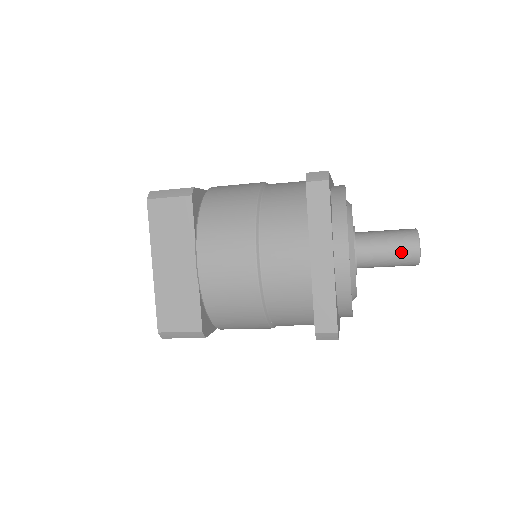
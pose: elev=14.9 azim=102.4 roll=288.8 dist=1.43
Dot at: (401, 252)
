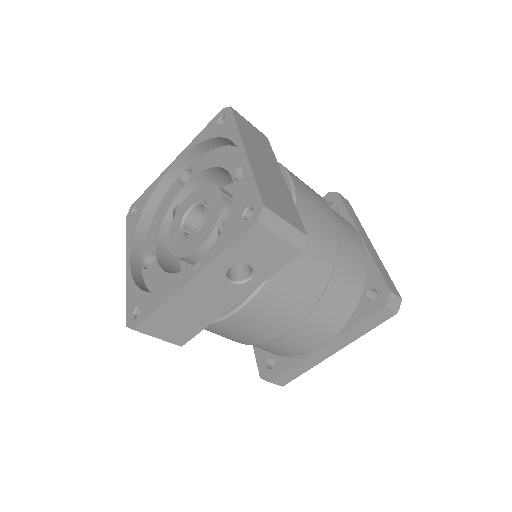
Dot at: occluded
